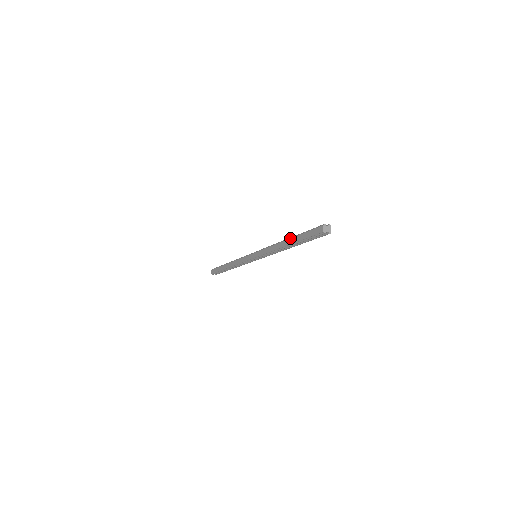
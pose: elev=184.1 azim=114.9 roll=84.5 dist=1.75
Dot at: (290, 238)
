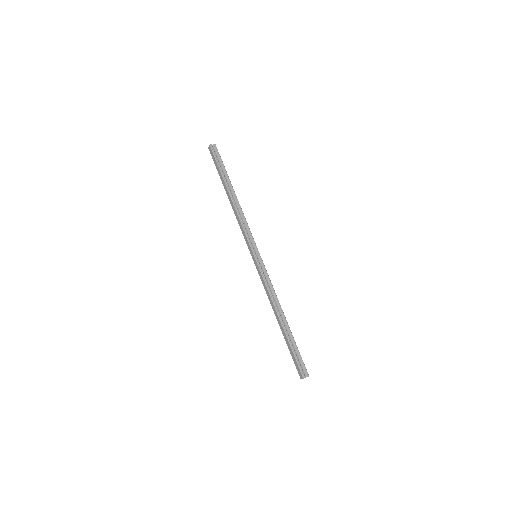
Dot at: (283, 329)
